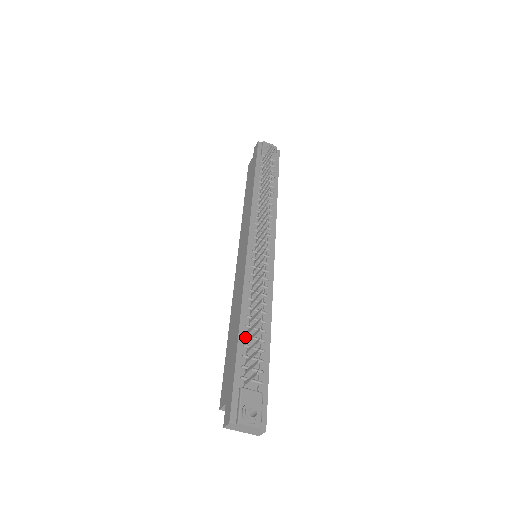
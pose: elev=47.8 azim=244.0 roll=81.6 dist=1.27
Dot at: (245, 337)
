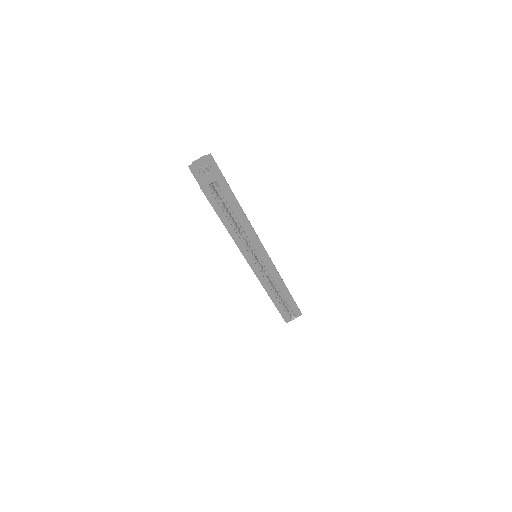
Dot at: occluded
